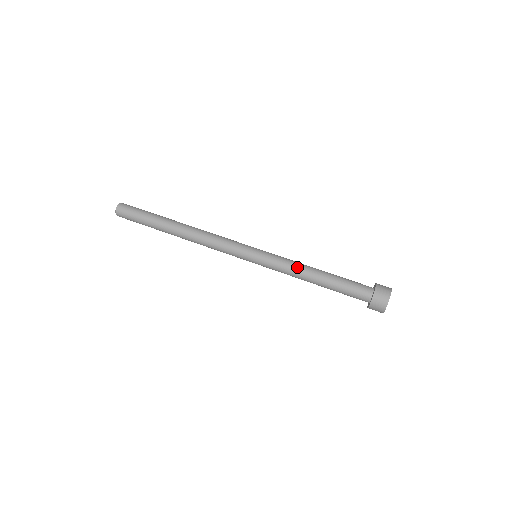
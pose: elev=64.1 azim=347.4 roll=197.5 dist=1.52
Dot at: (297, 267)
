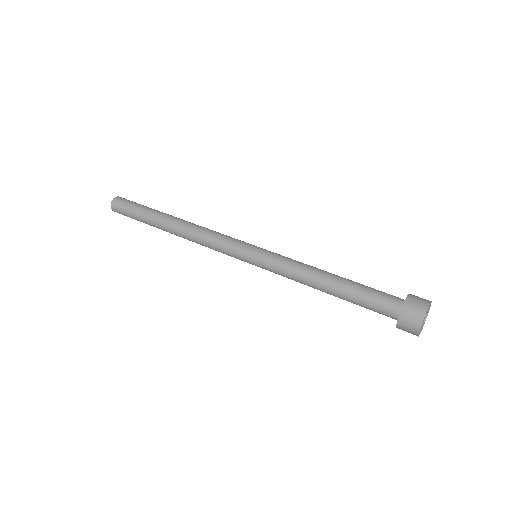
Dot at: (306, 265)
